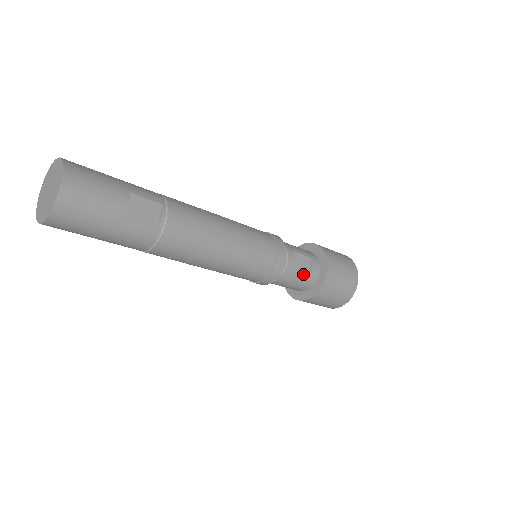
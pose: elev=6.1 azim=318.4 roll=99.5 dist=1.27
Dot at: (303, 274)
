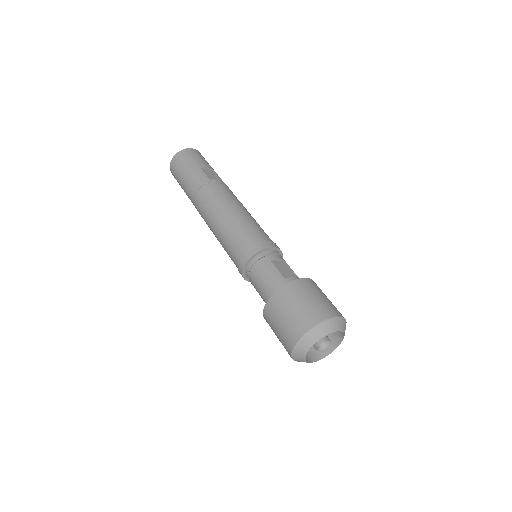
Dot at: (281, 273)
